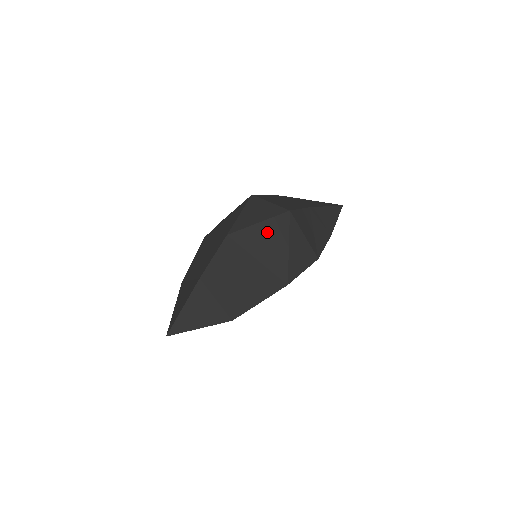
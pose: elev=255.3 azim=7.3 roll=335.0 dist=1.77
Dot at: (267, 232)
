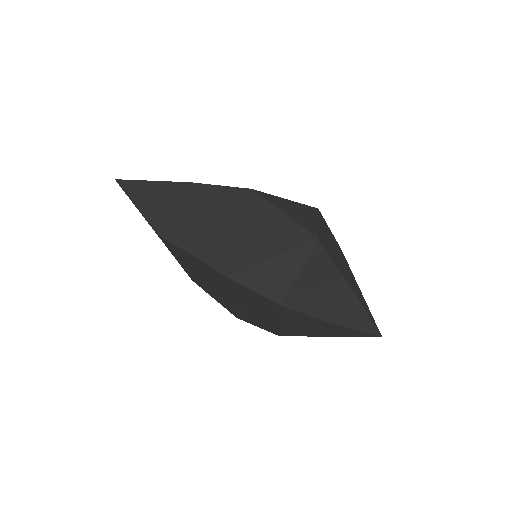
Dot at: (278, 226)
